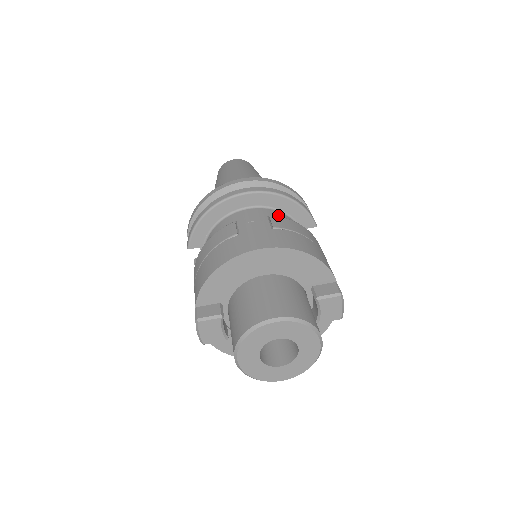
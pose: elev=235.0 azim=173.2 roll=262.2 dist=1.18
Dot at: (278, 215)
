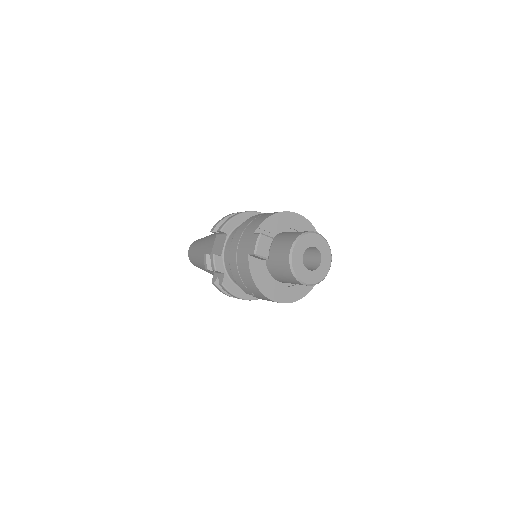
Dot at: occluded
